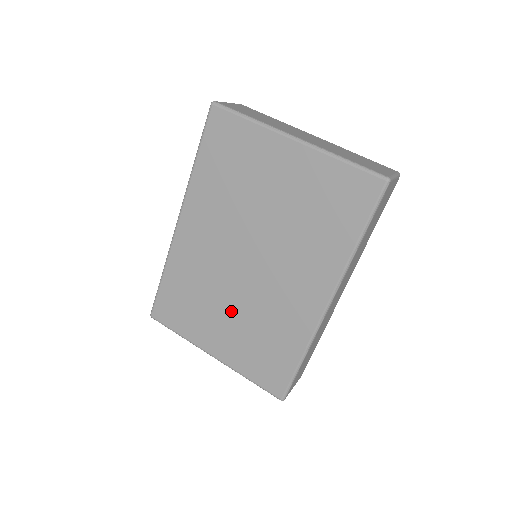
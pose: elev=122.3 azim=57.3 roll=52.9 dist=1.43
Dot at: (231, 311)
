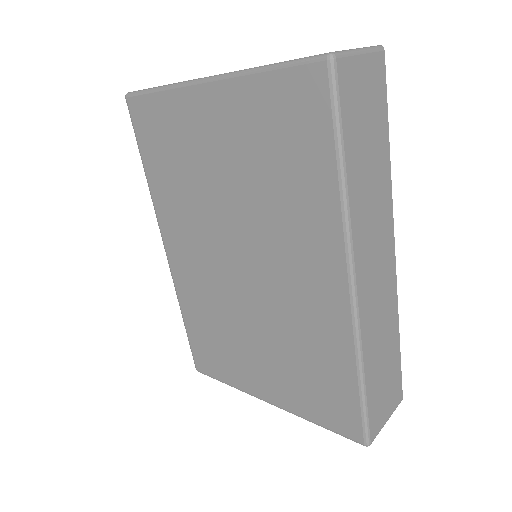
Dot at: (256, 338)
